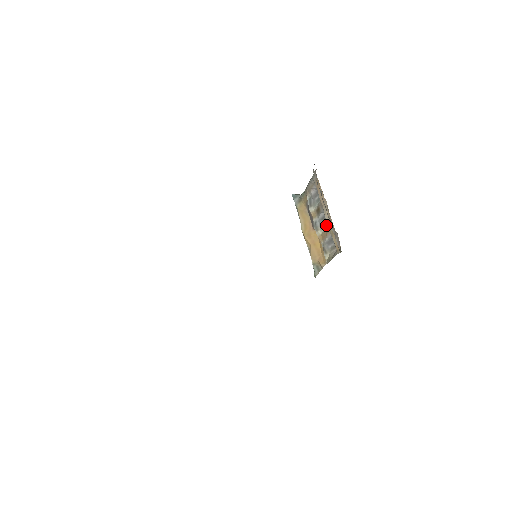
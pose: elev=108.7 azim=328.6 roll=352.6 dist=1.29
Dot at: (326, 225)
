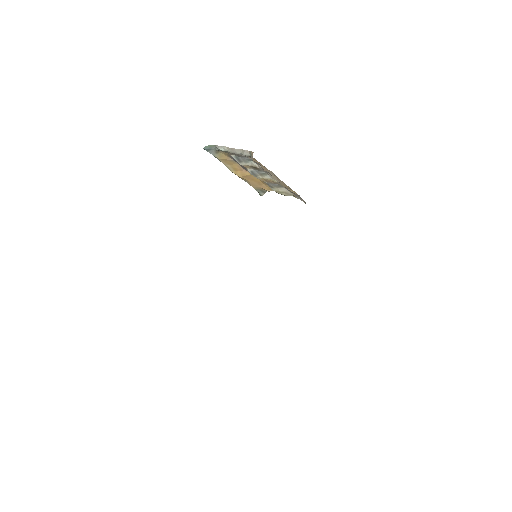
Dot at: (267, 174)
